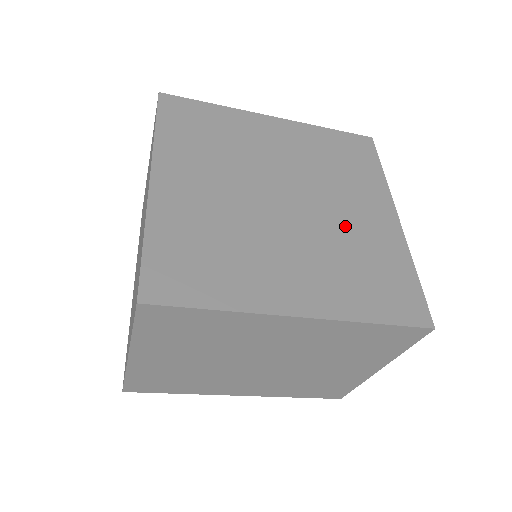
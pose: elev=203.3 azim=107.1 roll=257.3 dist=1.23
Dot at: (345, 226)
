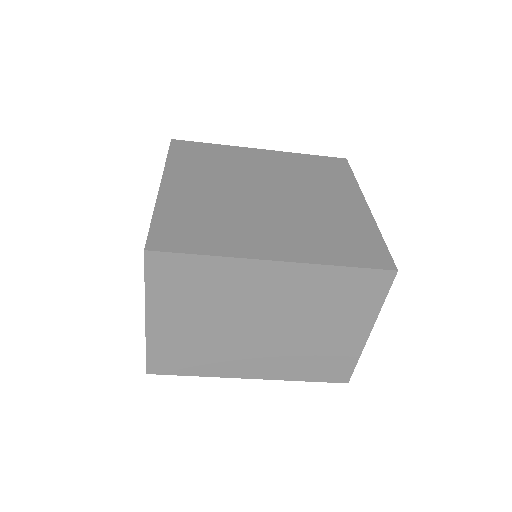
Dot at: (318, 209)
